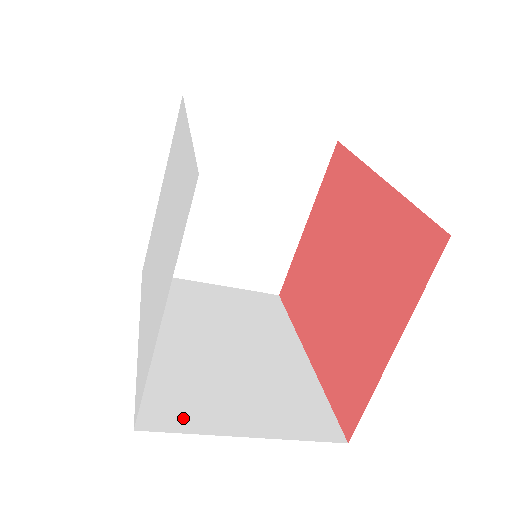
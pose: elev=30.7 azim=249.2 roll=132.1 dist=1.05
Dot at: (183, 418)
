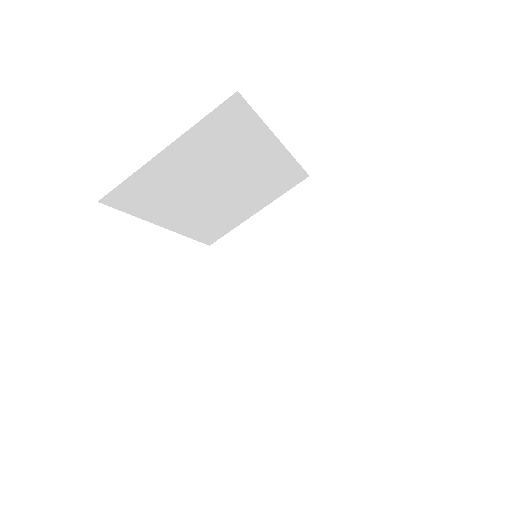
Dot at: occluded
